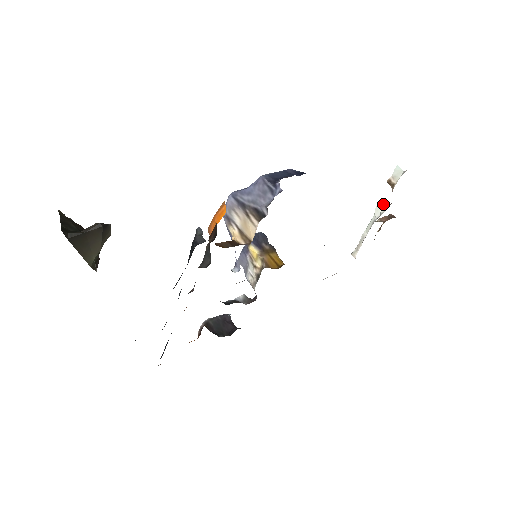
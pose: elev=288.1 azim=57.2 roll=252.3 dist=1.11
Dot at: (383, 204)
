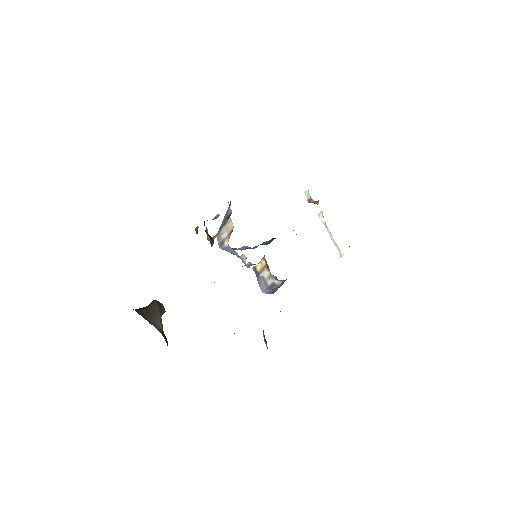
Dot at: (320, 214)
